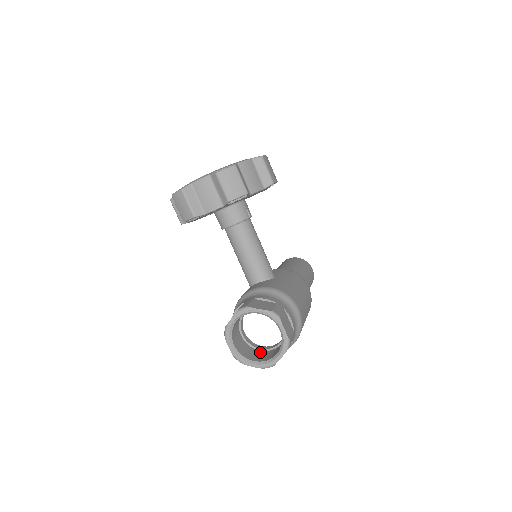
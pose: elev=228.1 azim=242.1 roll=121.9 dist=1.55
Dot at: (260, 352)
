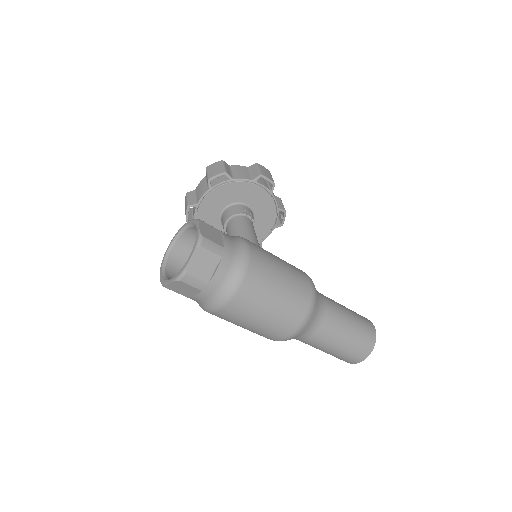
Dot at: occluded
